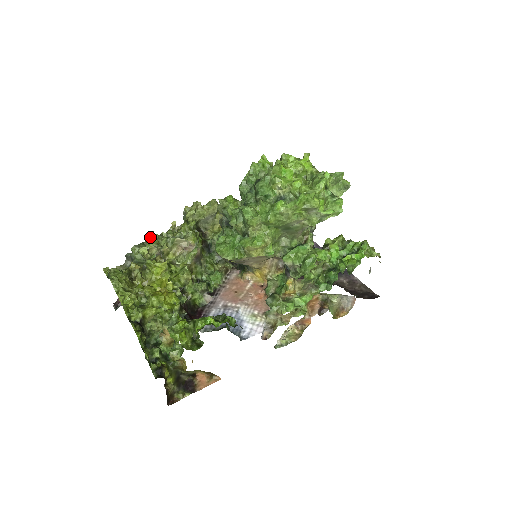
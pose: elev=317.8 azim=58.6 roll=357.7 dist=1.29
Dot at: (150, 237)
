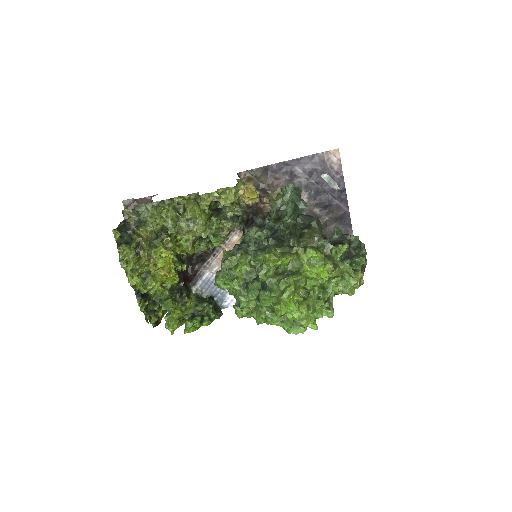
Dot at: (159, 211)
